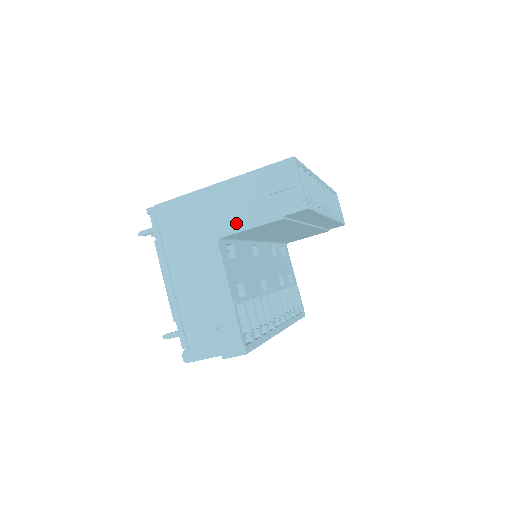
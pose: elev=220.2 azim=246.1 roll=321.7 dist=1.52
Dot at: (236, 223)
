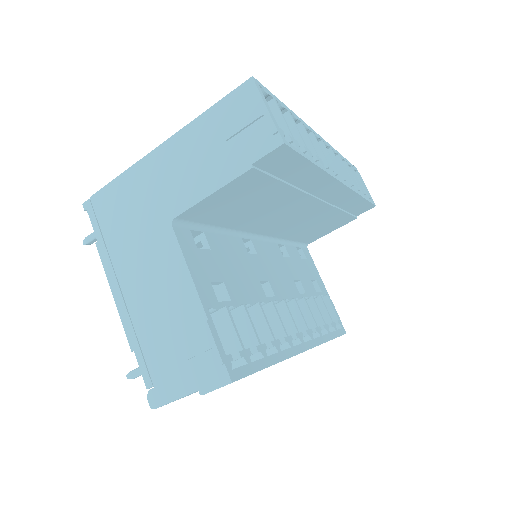
Dot at: (191, 192)
